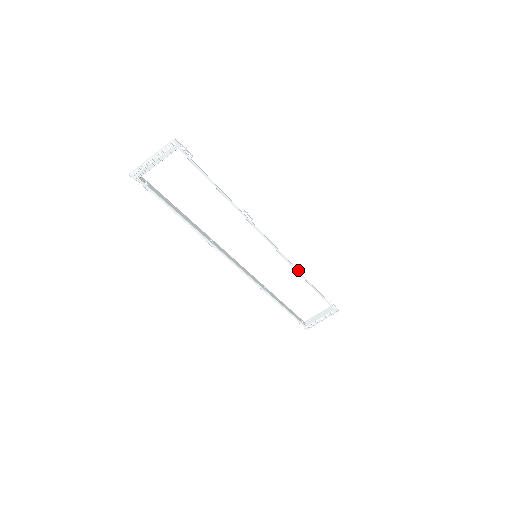
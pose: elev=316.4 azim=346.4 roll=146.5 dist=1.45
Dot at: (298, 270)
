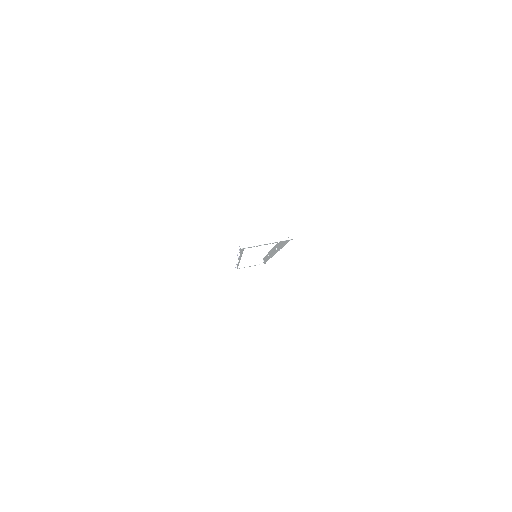
Dot at: occluded
